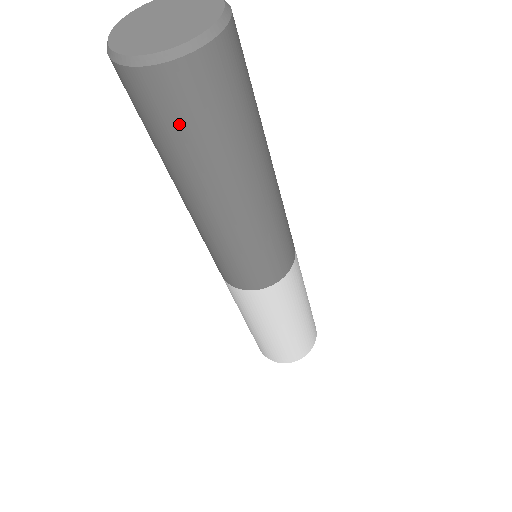
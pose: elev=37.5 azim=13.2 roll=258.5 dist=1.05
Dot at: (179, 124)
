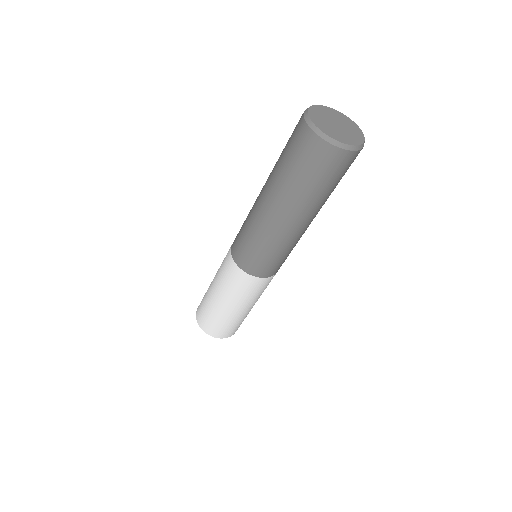
Dot at: (307, 168)
